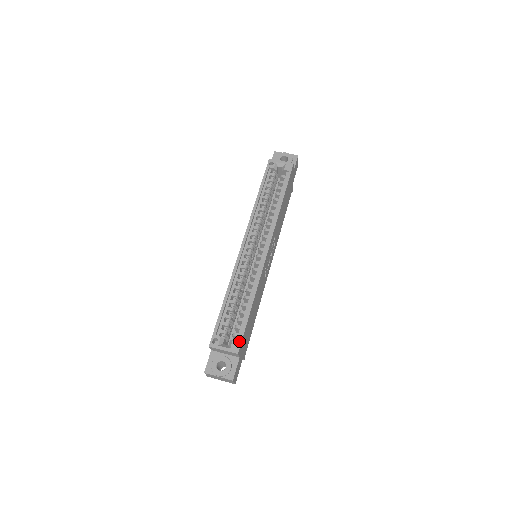
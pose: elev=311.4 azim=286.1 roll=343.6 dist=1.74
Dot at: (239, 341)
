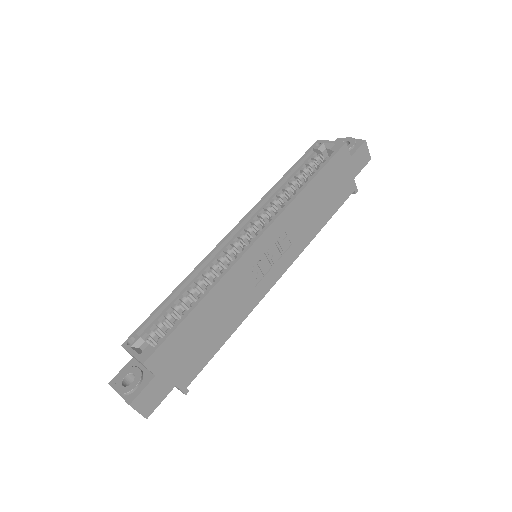
Dot at: (155, 347)
